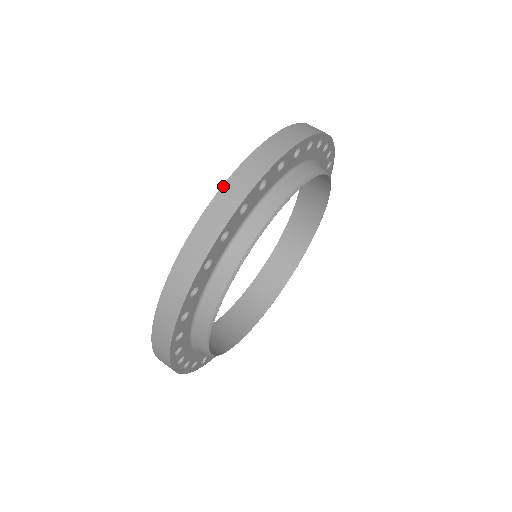
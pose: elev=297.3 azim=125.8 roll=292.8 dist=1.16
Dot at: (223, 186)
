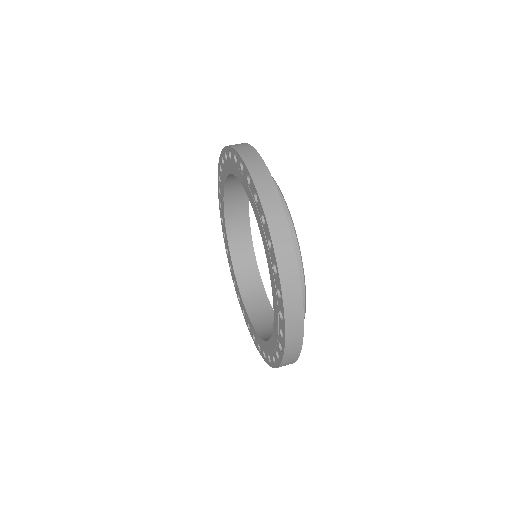
Dot at: (282, 294)
